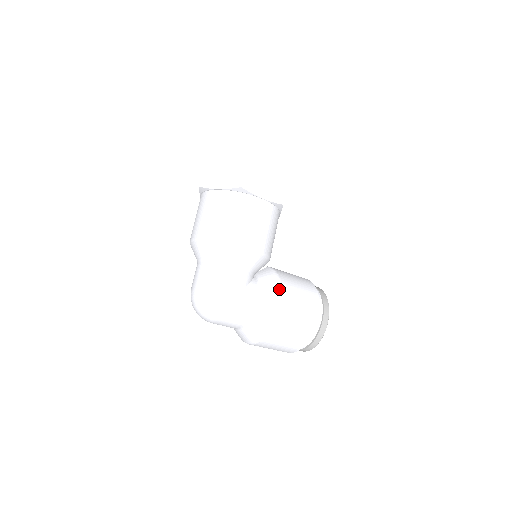
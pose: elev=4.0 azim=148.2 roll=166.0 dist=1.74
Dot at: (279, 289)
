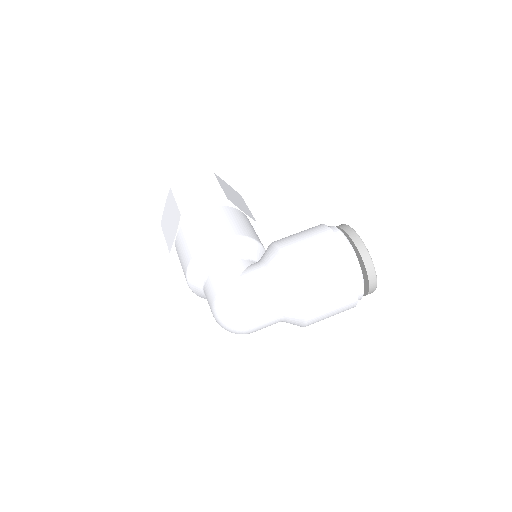
Dot at: (274, 246)
